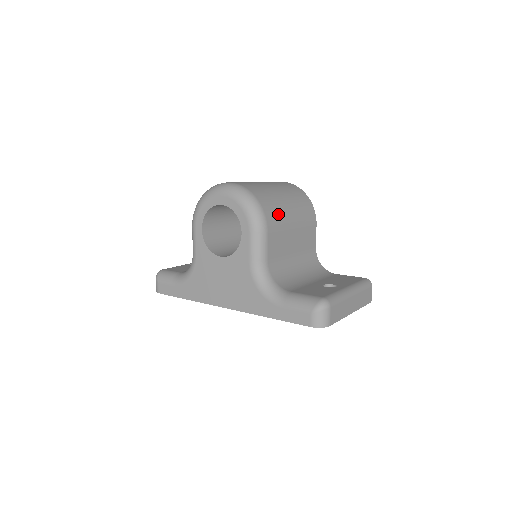
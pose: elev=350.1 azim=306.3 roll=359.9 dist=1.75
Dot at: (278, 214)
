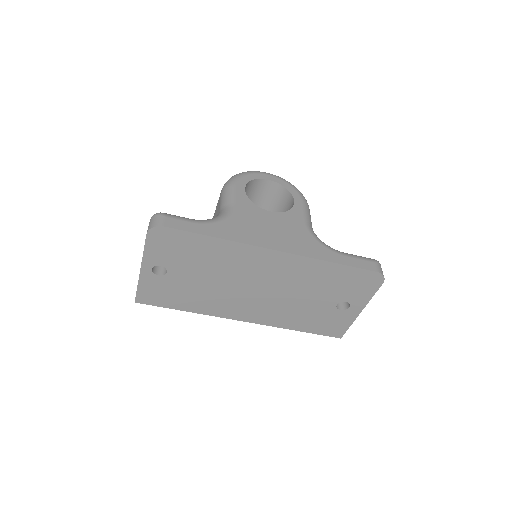
Dot at: occluded
